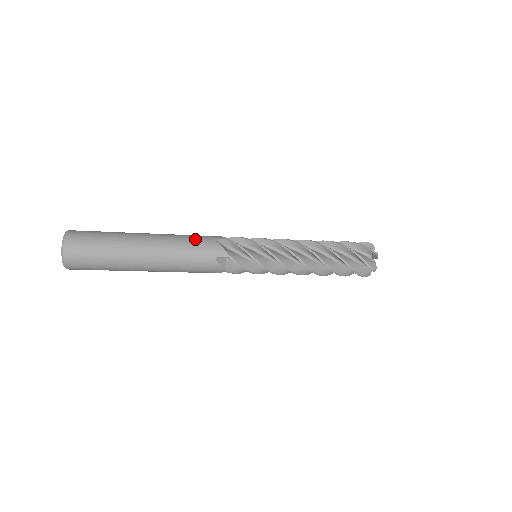
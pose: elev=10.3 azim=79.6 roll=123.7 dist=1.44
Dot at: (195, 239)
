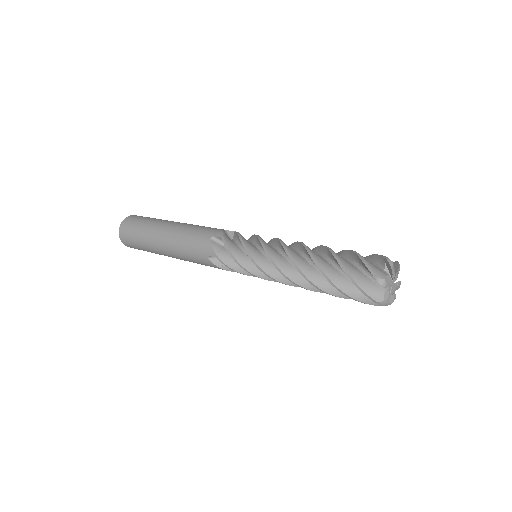
Dot at: (192, 254)
